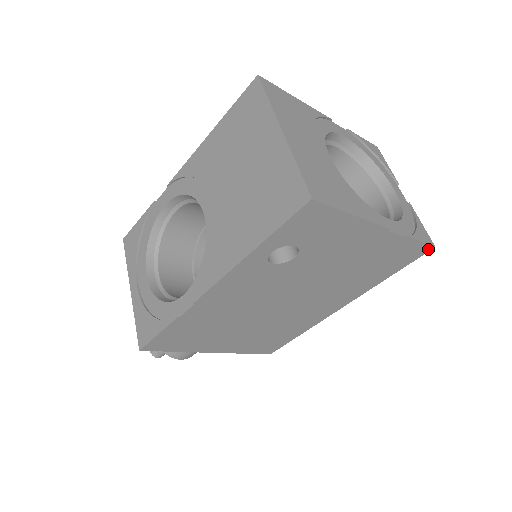
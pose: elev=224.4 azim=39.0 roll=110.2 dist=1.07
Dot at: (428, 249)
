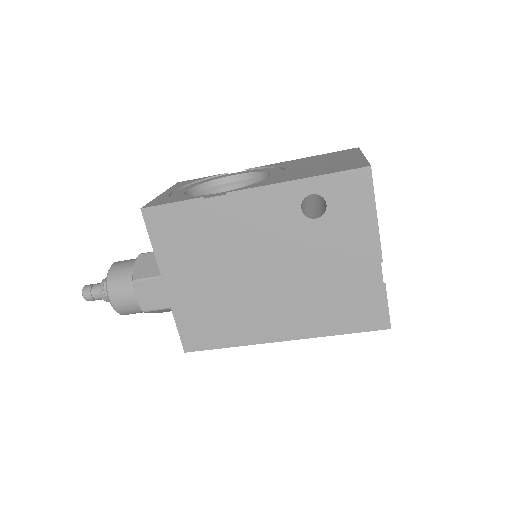
Dot at: (385, 326)
